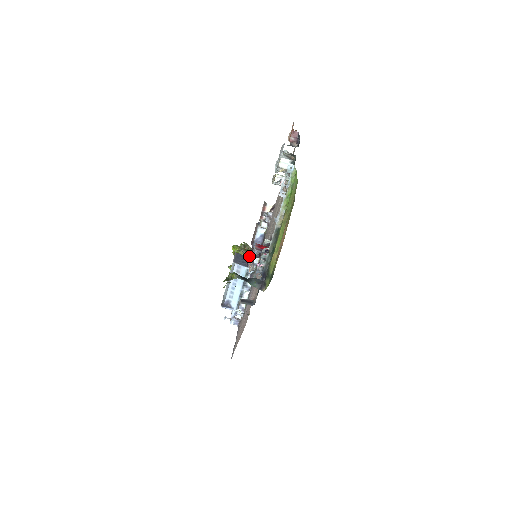
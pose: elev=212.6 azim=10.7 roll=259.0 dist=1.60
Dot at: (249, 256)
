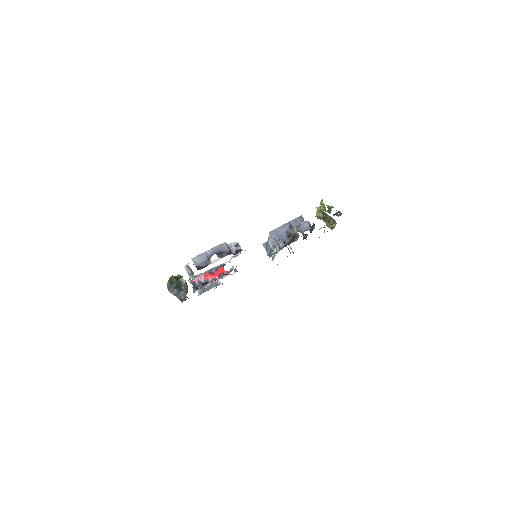
Dot at: occluded
